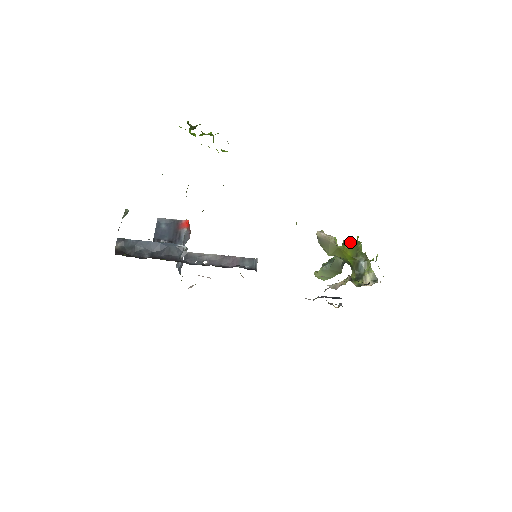
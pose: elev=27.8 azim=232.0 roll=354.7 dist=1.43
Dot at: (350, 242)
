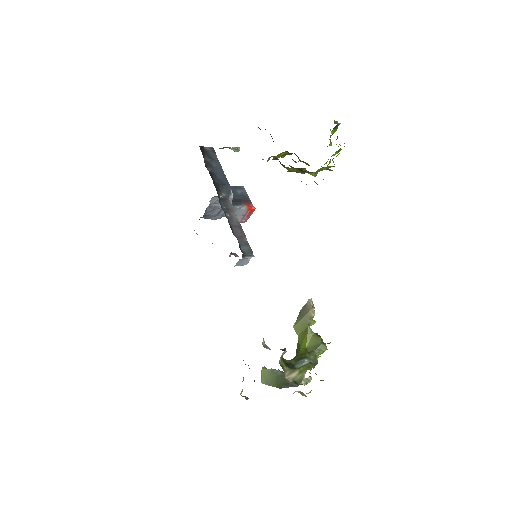
Dot at: (320, 336)
